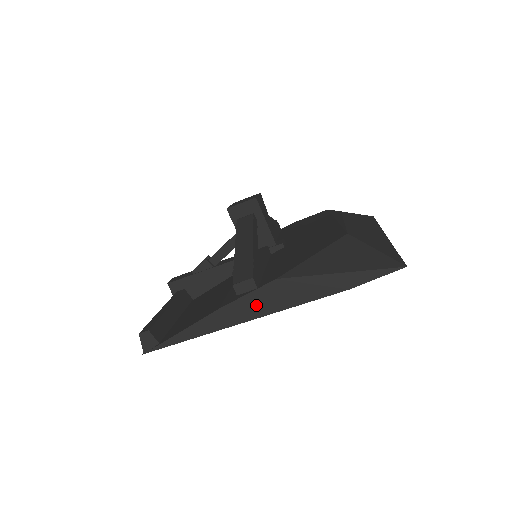
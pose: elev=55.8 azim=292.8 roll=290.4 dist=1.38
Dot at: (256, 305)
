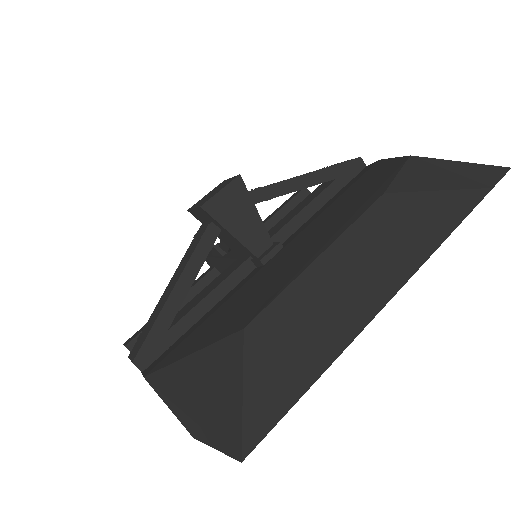
Dot at: occluded
